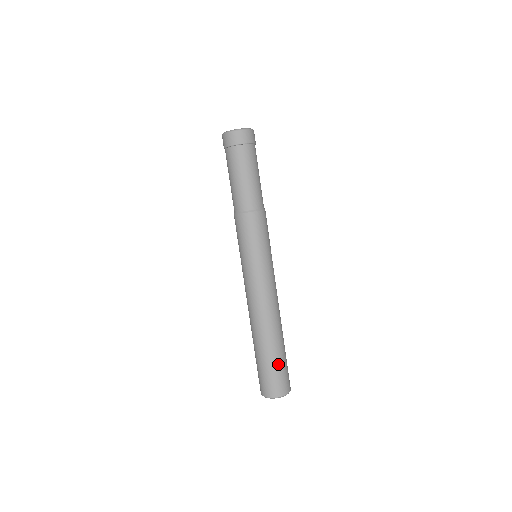
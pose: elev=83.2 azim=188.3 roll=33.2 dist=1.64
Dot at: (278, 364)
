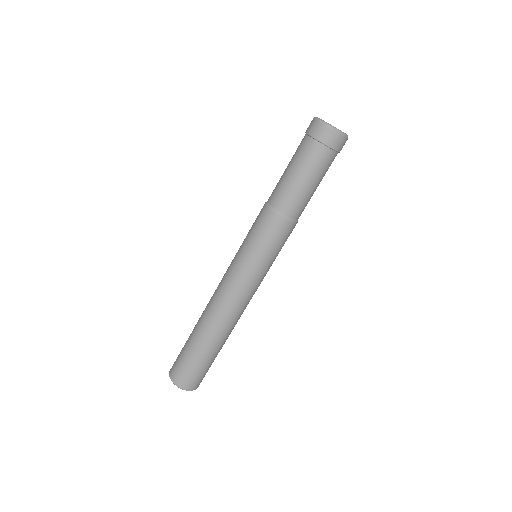
Dot at: (198, 361)
